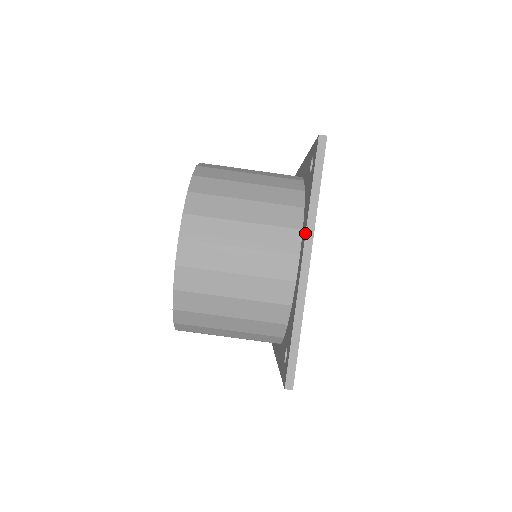
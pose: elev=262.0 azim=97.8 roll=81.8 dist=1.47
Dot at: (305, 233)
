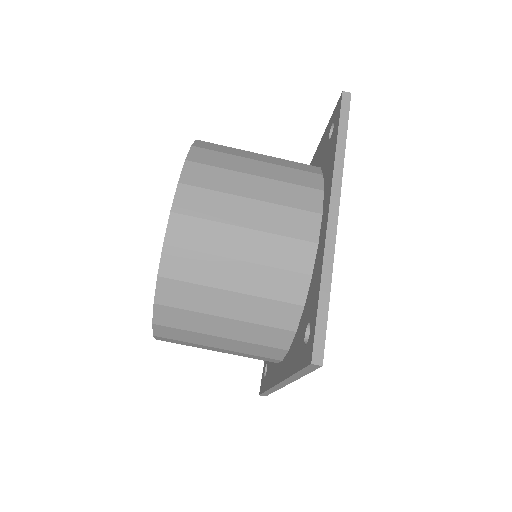
Dot at: (283, 380)
